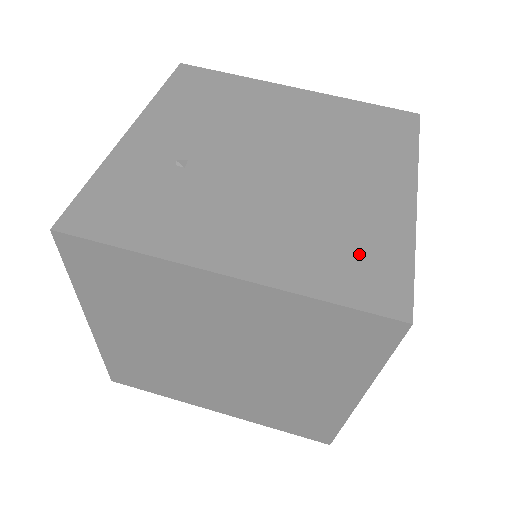
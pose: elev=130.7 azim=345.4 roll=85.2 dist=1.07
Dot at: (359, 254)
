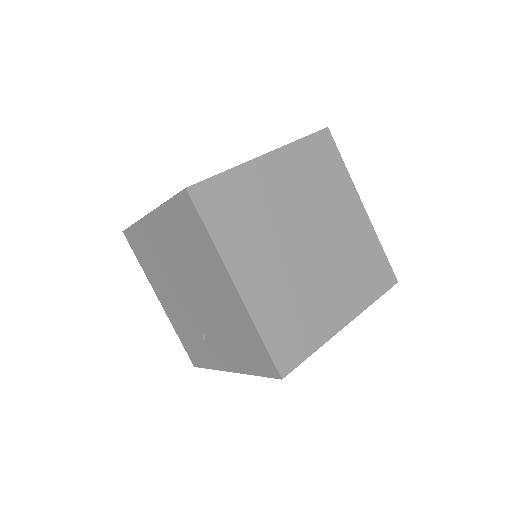
Dot at: occluded
